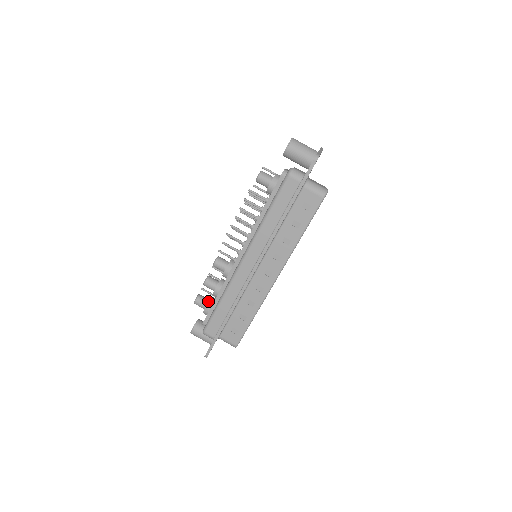
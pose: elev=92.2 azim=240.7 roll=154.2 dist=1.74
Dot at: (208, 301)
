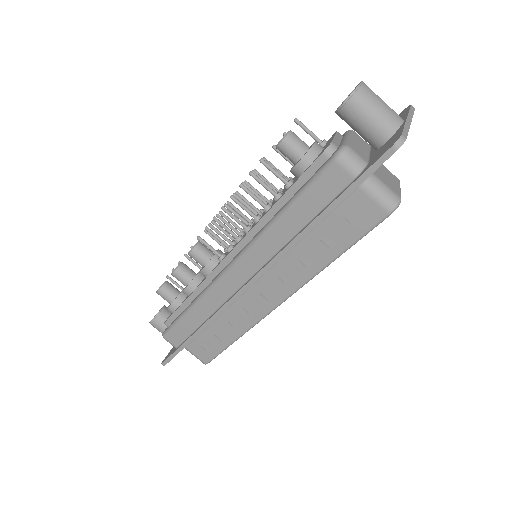
Dot at: (176, 295)
